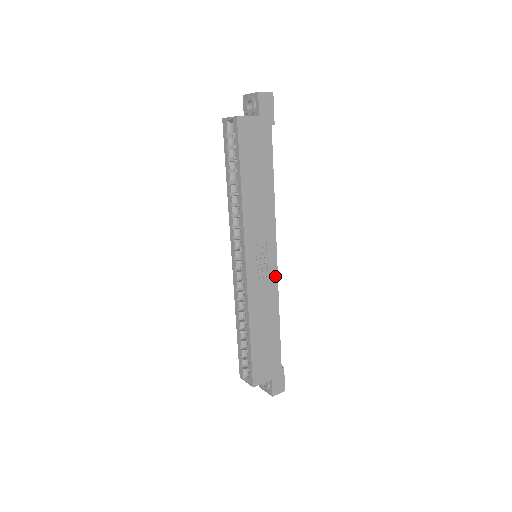
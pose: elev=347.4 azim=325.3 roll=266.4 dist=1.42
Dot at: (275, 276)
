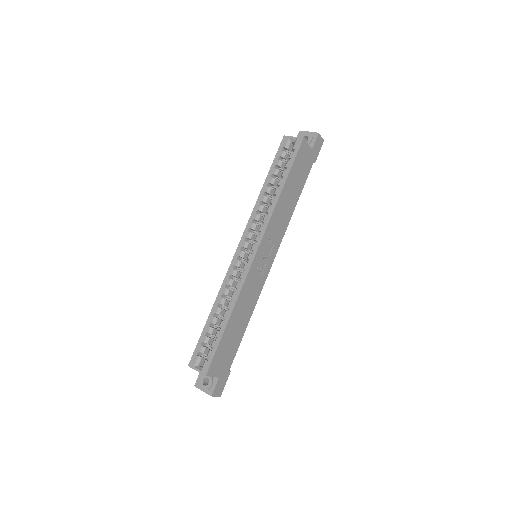
Dot at: (264, 280)
